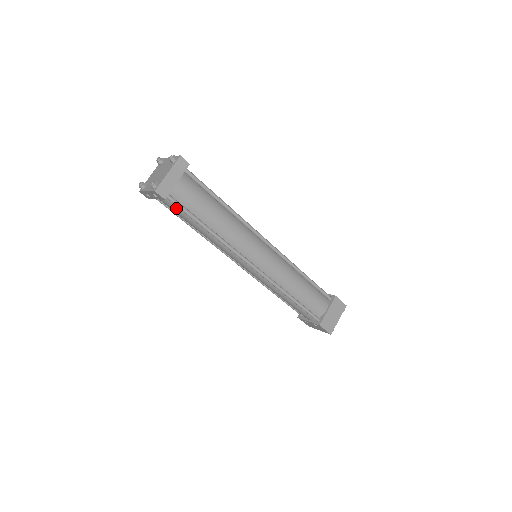
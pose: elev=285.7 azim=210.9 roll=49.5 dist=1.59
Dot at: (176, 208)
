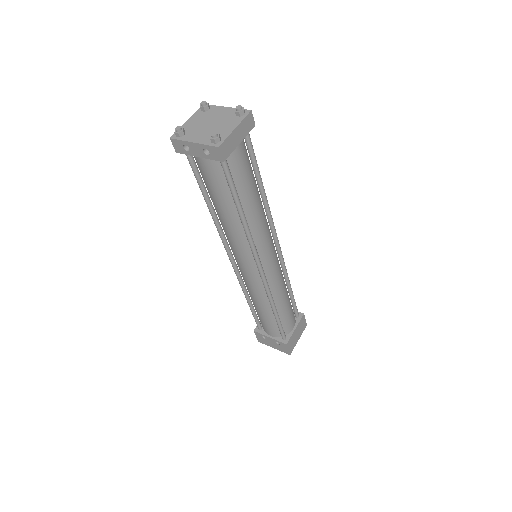
Dot at: (218, 176)
